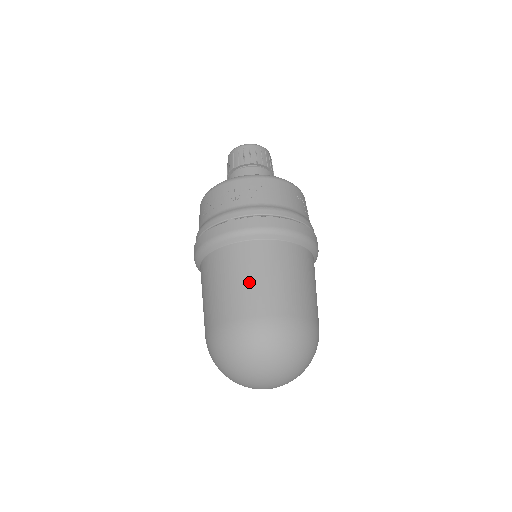
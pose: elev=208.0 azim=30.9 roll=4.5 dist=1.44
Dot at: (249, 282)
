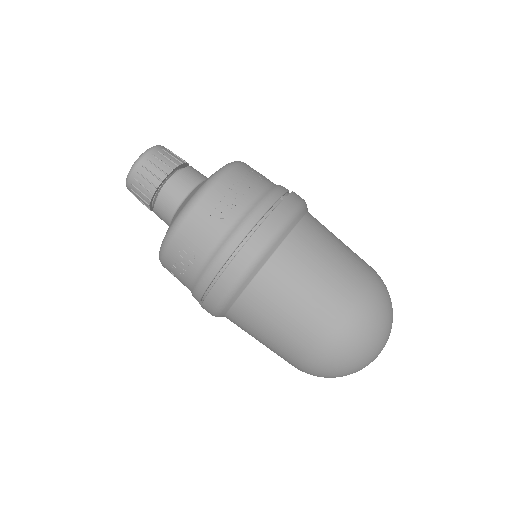
Dot at: (268, 340)
